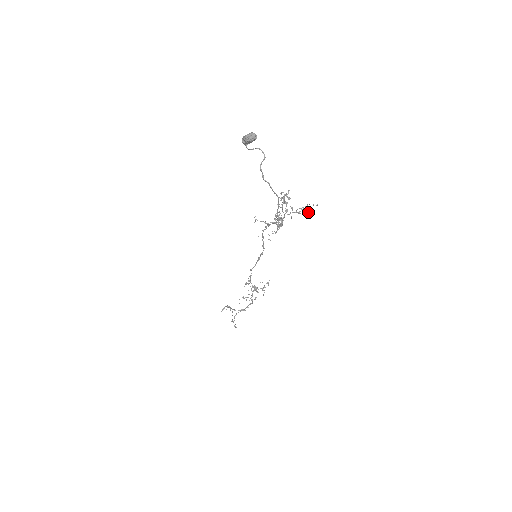
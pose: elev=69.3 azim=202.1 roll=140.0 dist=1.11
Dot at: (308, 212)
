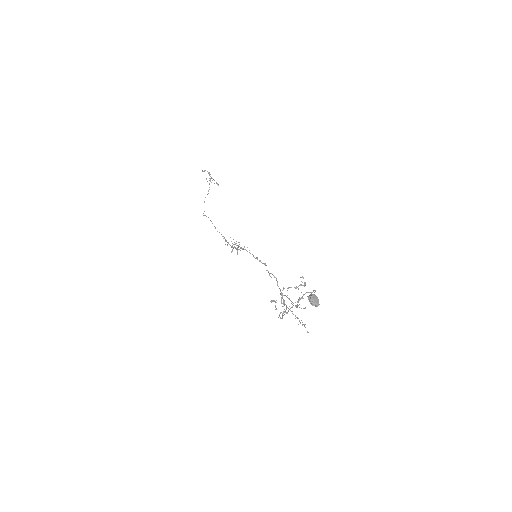
Dot at: occluded
